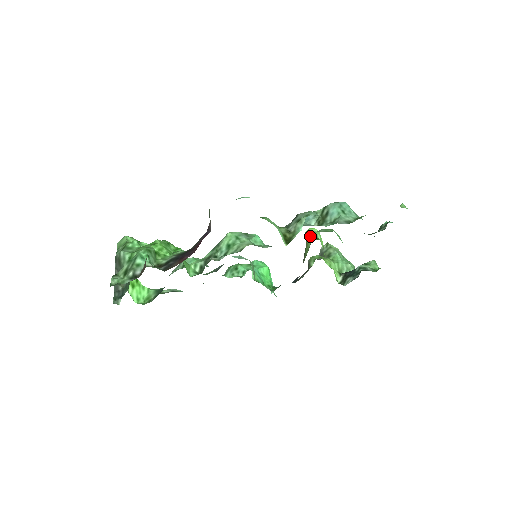
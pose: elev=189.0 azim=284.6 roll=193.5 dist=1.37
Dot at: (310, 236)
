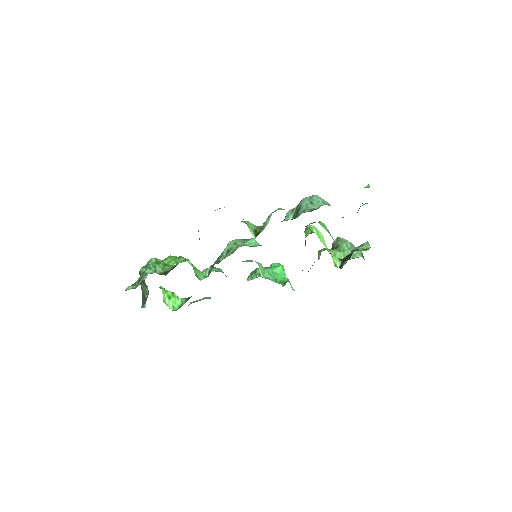
Dot at: (306, 232)
